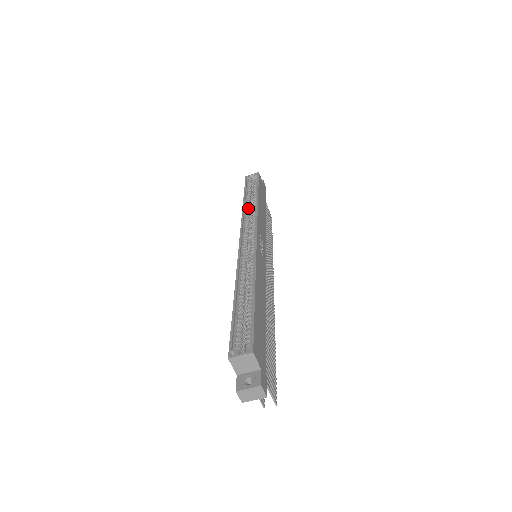
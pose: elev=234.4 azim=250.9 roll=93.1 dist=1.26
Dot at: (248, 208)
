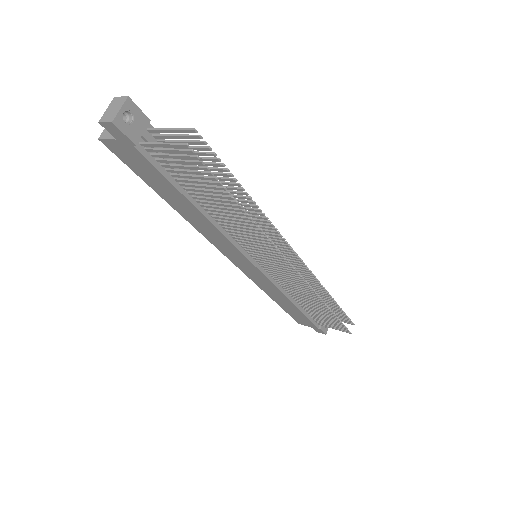
Dot at: occluded
